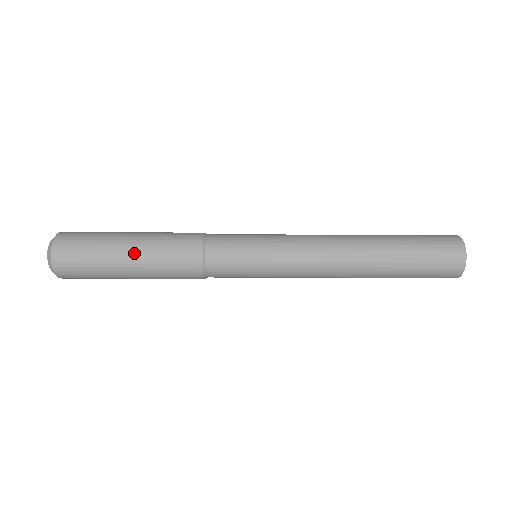
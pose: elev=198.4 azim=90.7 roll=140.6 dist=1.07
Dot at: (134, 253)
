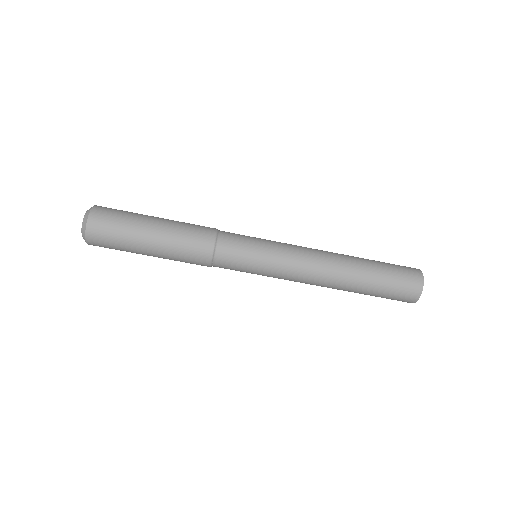
Dot at: (157, 237)
